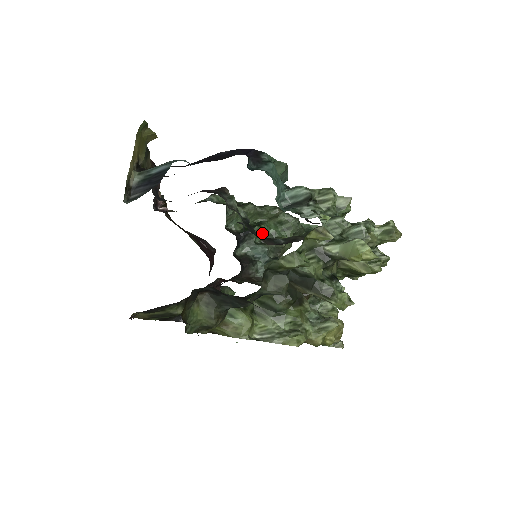
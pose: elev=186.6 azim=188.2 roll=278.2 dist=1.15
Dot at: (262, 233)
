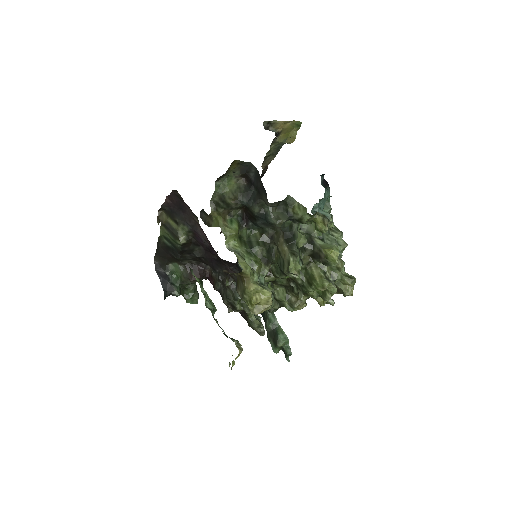
Dot at: occluded
